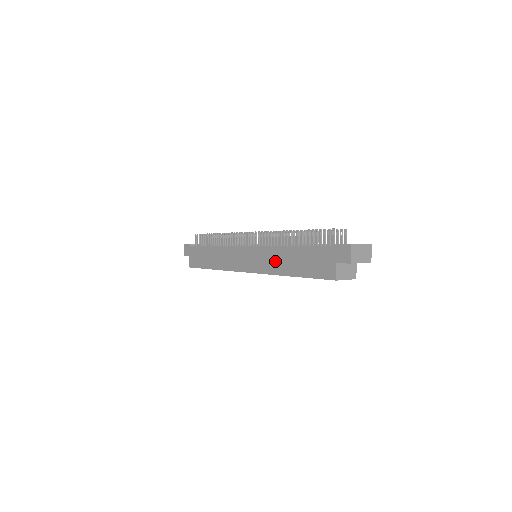
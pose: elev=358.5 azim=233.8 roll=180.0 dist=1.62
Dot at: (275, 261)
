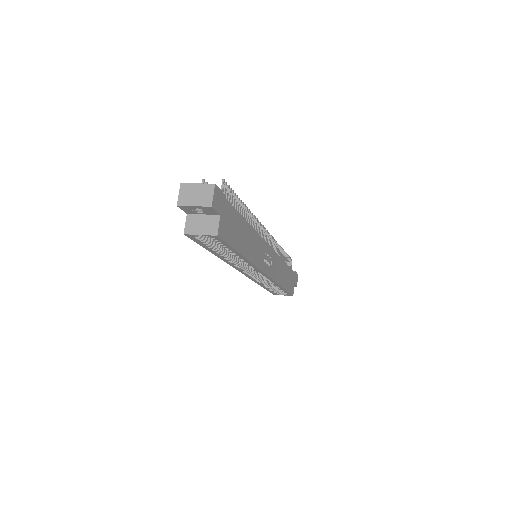
Dot at: occluded
